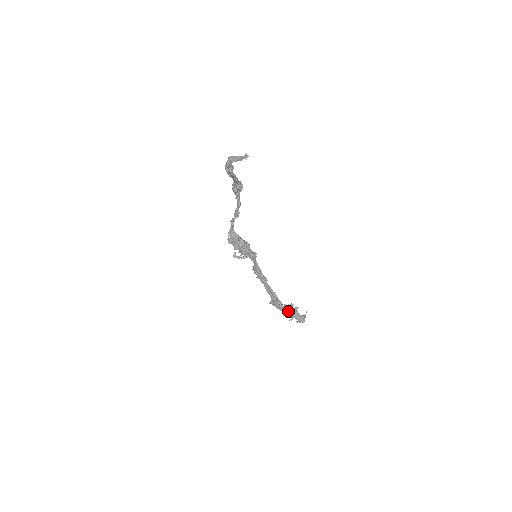
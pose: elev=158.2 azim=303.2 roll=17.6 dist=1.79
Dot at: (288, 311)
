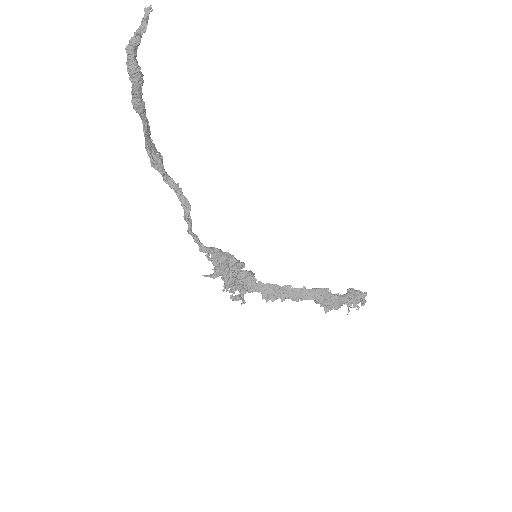
Dot at: (346, 296)
